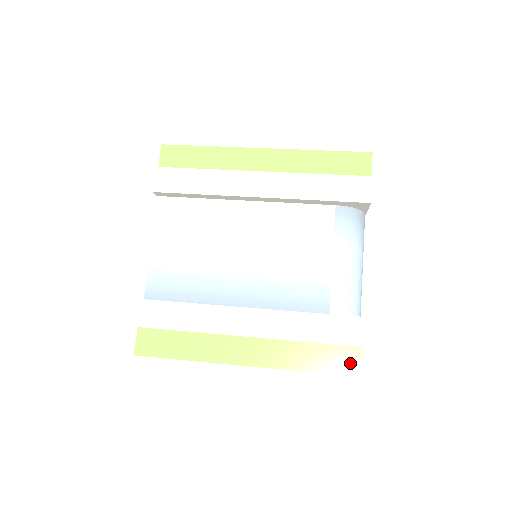
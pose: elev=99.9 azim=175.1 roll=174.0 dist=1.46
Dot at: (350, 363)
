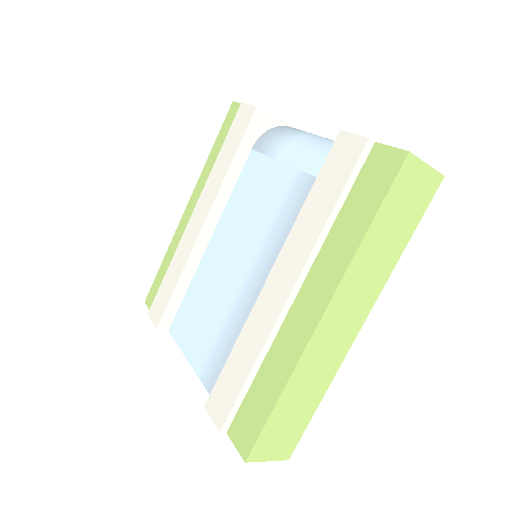
Dot at: (384, 166)
